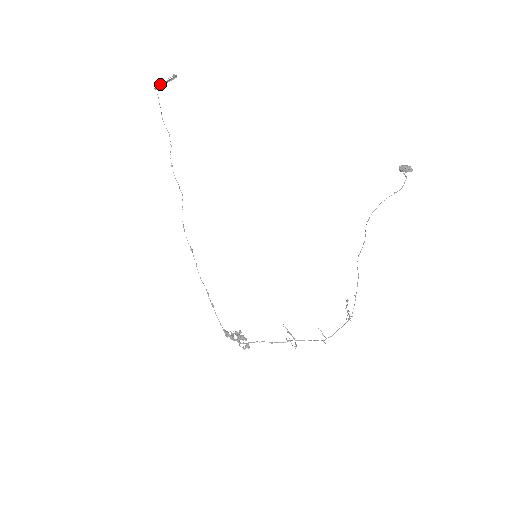
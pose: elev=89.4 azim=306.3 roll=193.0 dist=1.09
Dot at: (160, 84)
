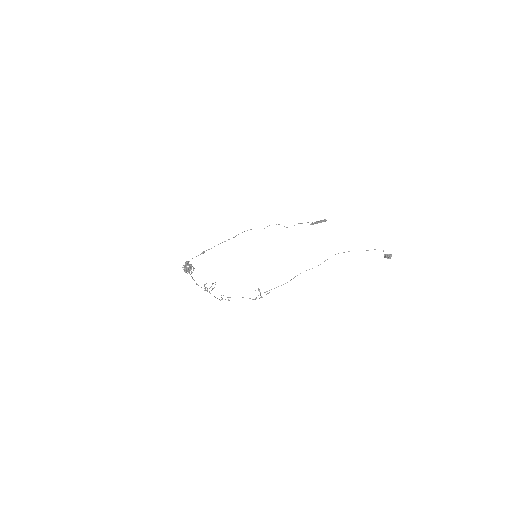
Dot at: (315, 222)
